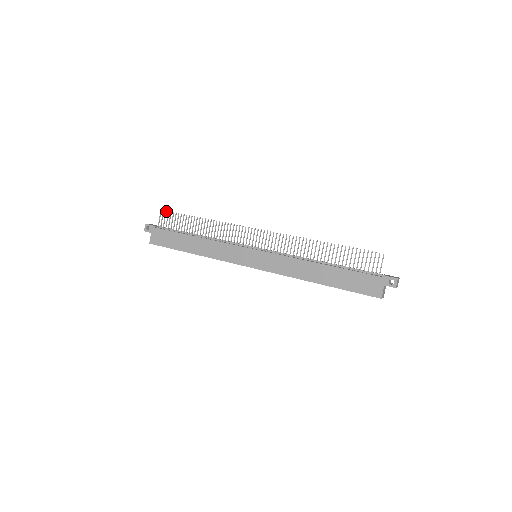
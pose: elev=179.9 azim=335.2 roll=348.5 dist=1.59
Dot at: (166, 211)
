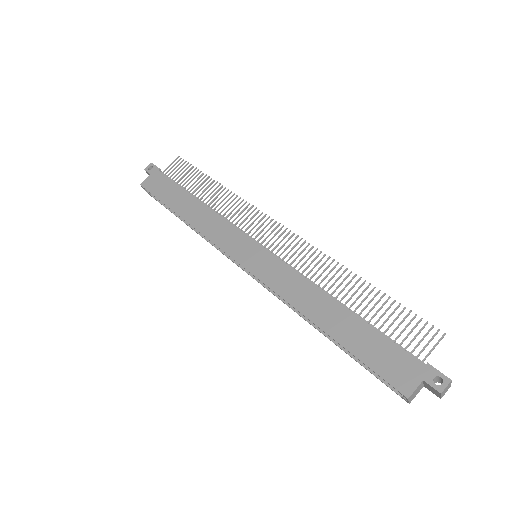
Dot at: occluded
